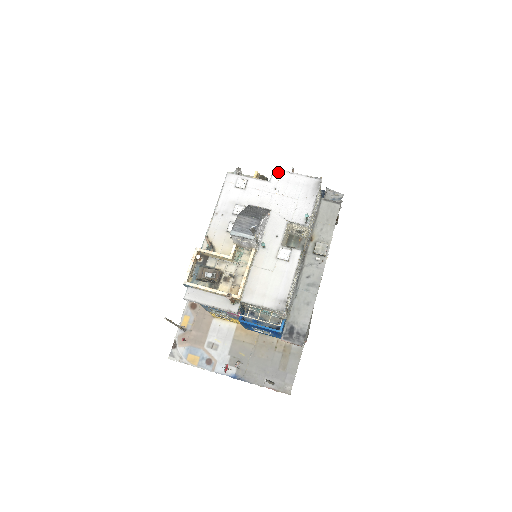
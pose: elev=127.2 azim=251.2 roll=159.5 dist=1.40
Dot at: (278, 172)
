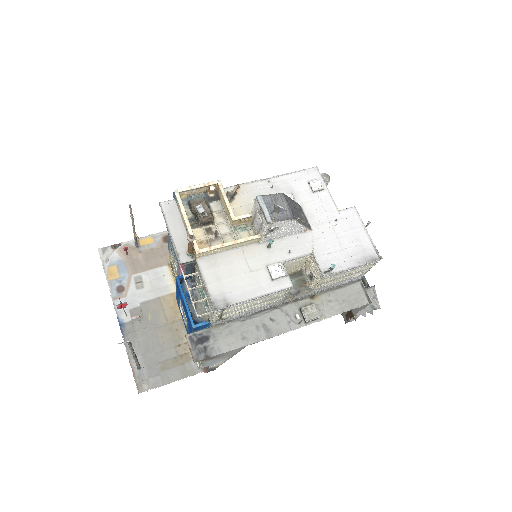
Dot at: (354, 213)
